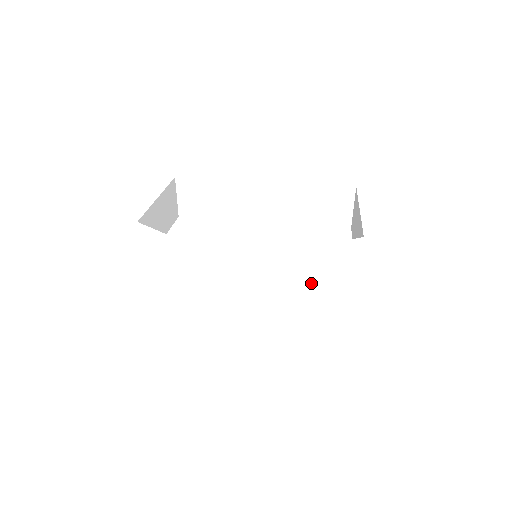
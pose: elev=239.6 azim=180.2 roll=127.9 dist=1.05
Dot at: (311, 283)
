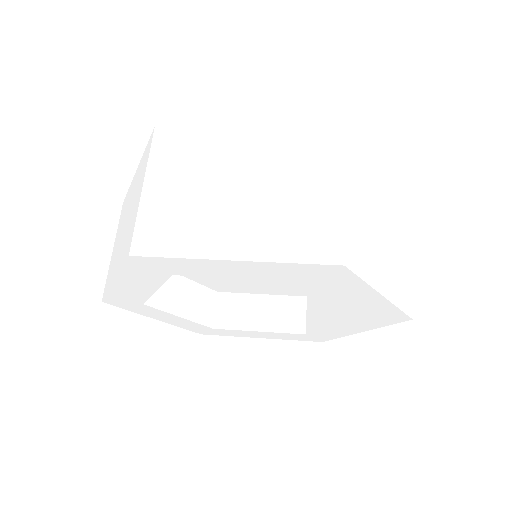
Dot at: (231, 131)
